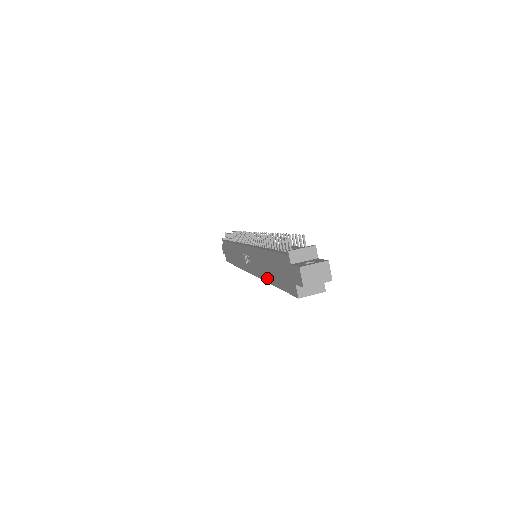
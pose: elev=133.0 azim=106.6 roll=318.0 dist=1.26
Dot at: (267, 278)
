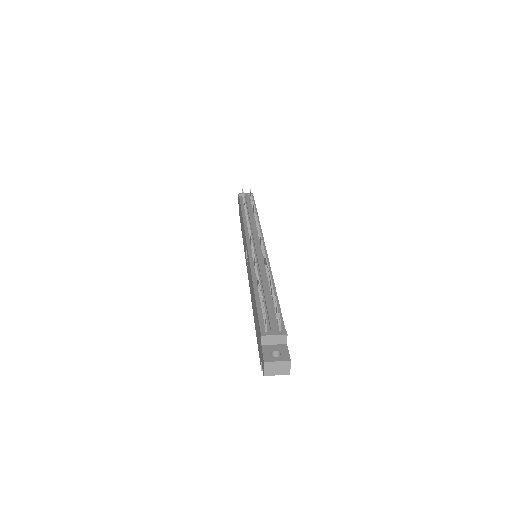
Dot at: (252, 306)
